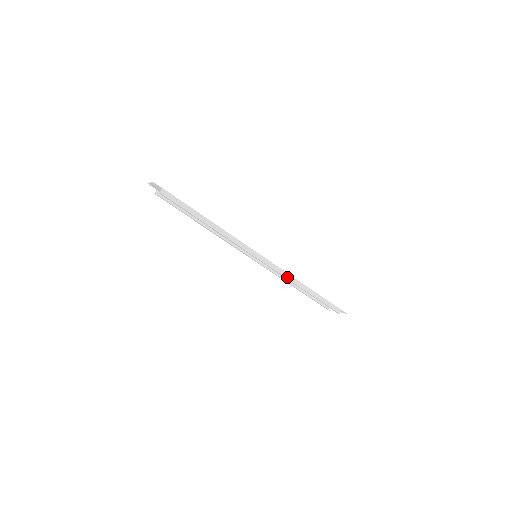
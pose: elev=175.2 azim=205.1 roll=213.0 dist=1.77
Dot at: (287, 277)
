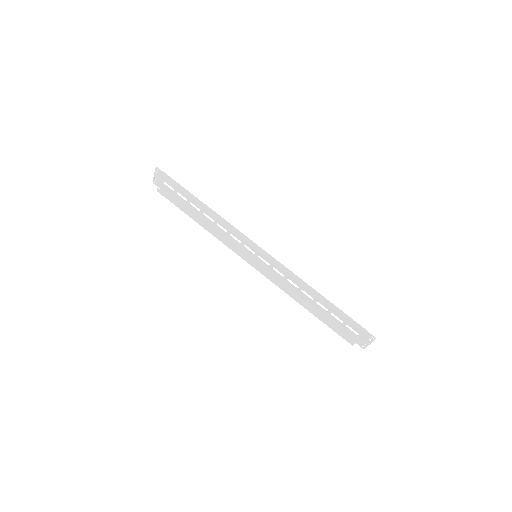
Dot at: (292, 276)
